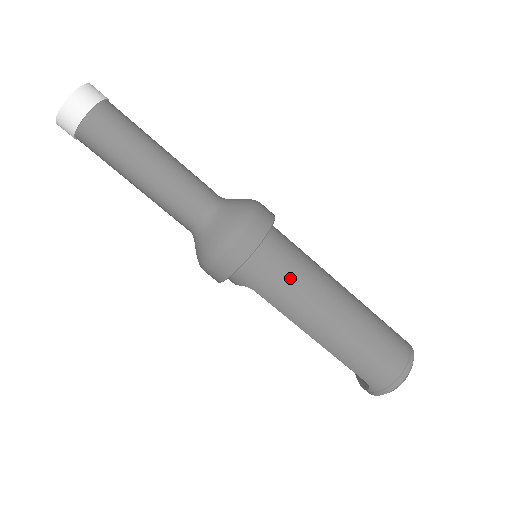
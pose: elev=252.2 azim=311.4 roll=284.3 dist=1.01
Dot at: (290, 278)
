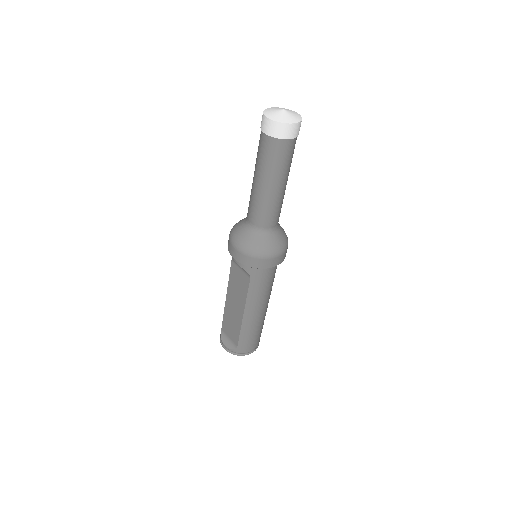
Dot at: (269, 284)
